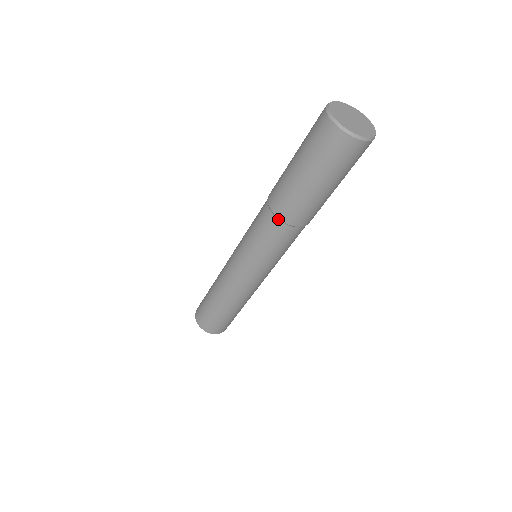
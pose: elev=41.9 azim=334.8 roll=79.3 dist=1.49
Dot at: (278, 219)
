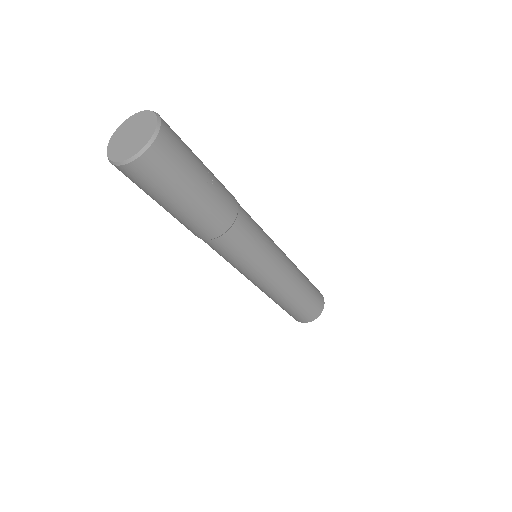
Dot at: occluded
